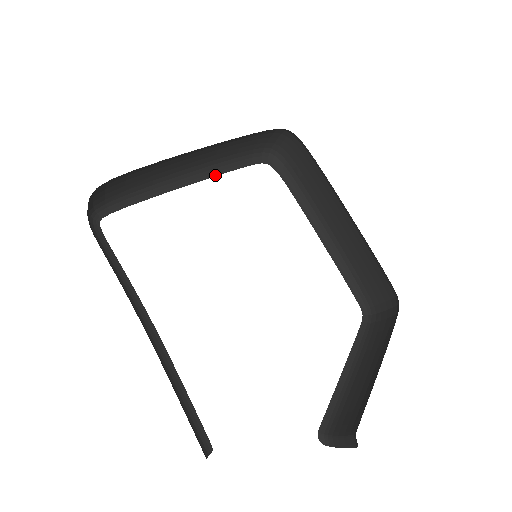
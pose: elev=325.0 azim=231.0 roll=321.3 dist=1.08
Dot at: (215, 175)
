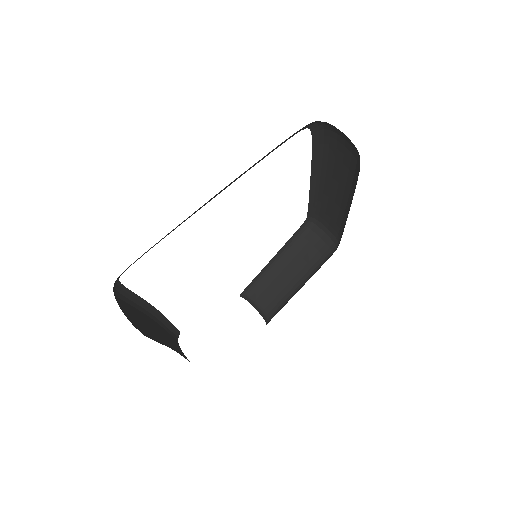
Dot at: occluded
